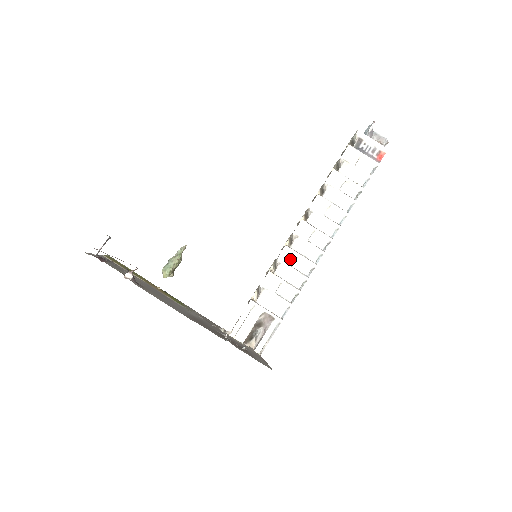
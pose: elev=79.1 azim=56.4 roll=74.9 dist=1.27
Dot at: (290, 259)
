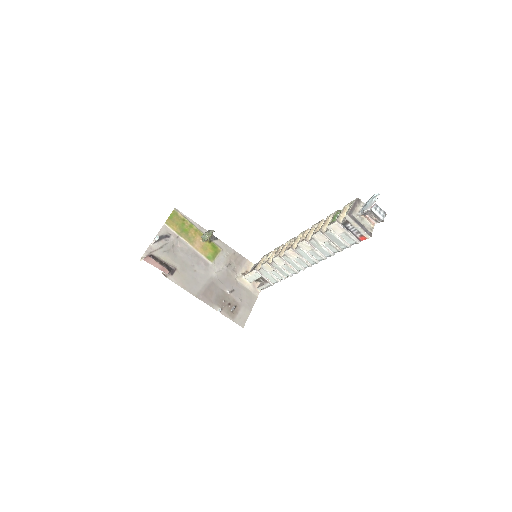
Dot at: (280, 263)
